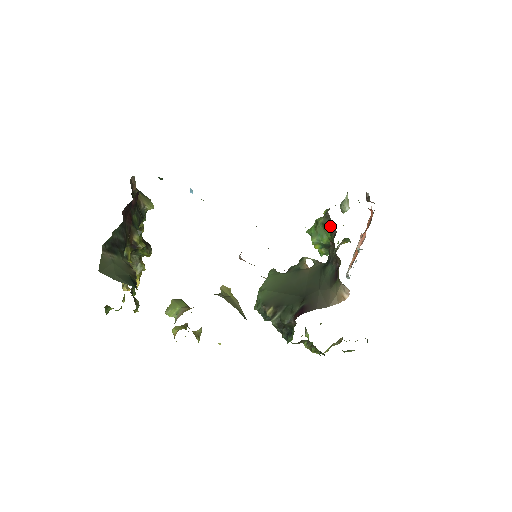
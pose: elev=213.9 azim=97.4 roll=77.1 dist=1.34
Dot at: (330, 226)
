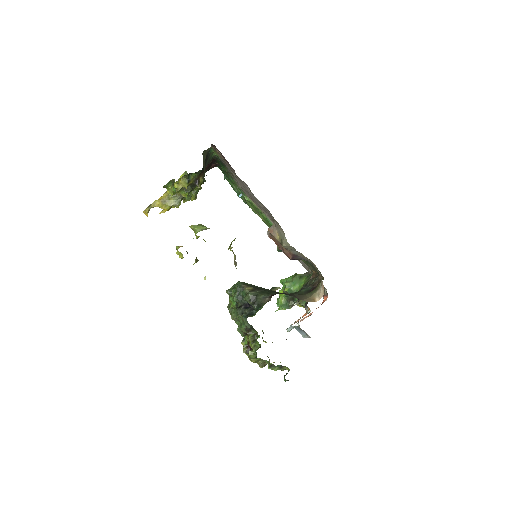
Dot at: (310, 274)
